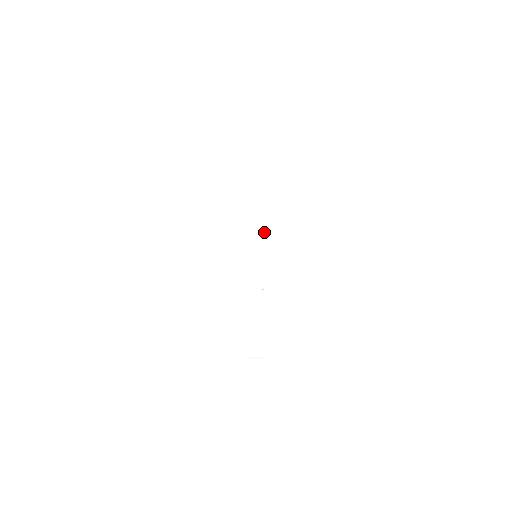
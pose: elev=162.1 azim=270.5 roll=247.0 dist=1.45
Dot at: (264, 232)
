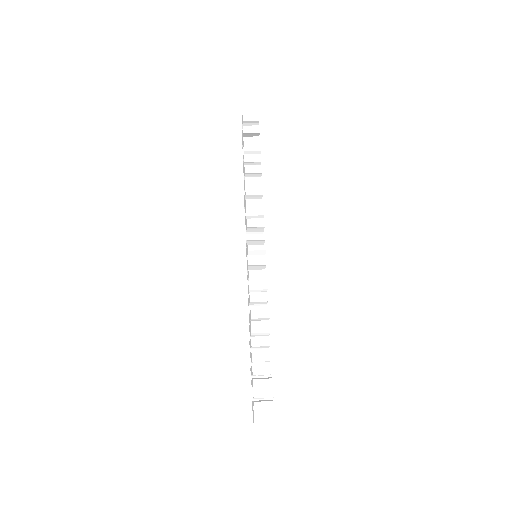
Dot at: (262, 210)
